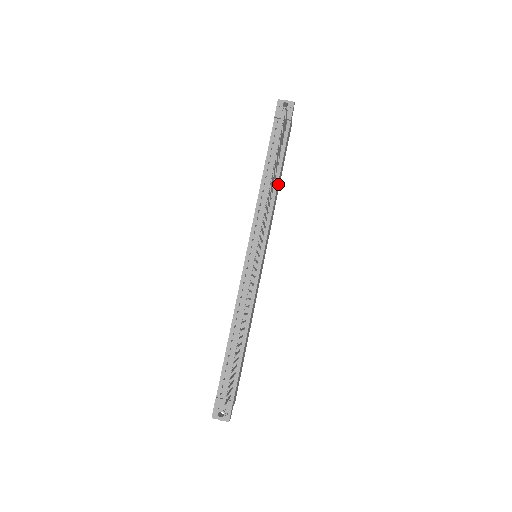
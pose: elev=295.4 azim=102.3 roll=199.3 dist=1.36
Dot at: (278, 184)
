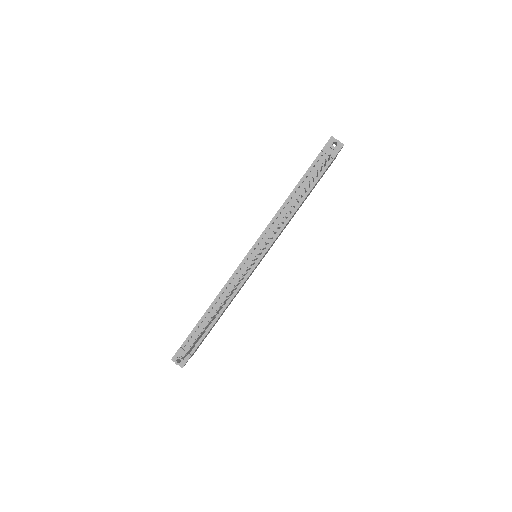
Dot at: occluded
